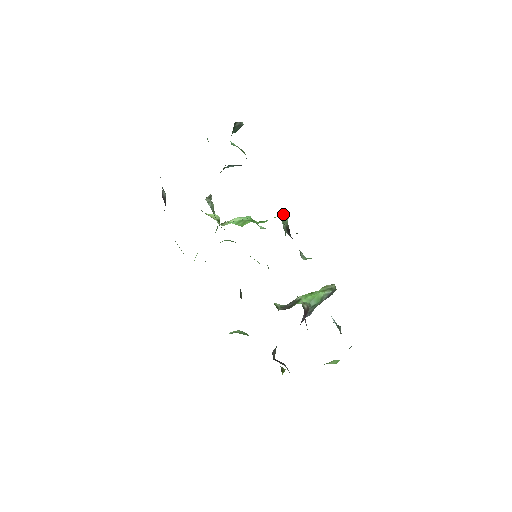
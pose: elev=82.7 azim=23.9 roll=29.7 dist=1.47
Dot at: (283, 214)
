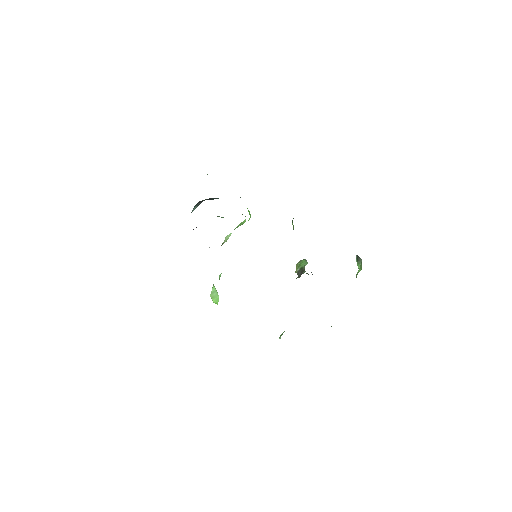
Dot at: occluded
